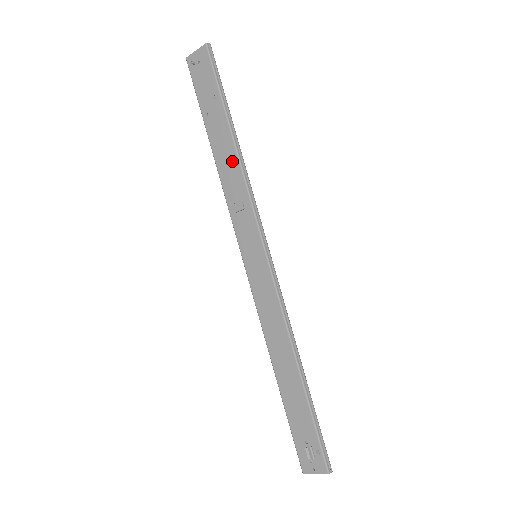
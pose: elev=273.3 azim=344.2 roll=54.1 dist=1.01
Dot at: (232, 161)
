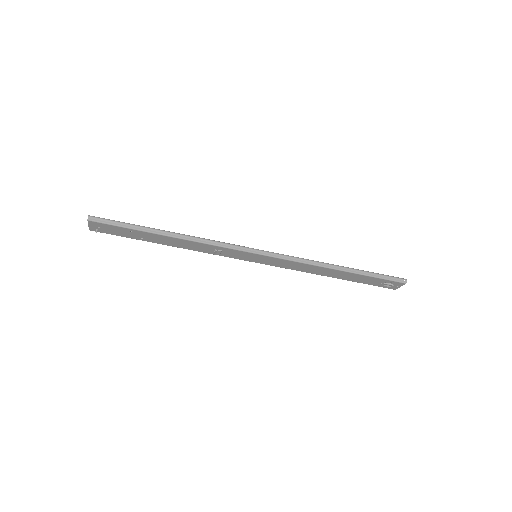
Dot at: (185, 243)
